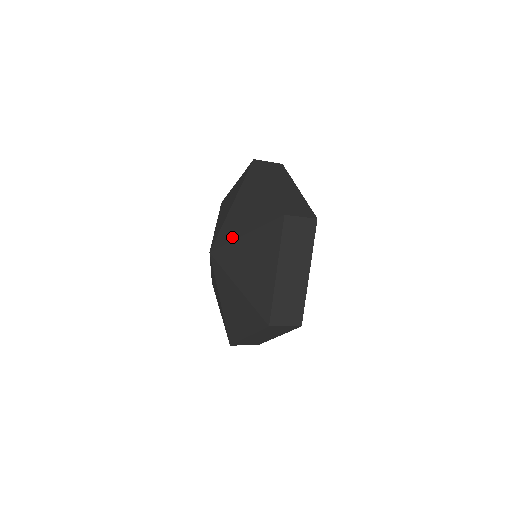
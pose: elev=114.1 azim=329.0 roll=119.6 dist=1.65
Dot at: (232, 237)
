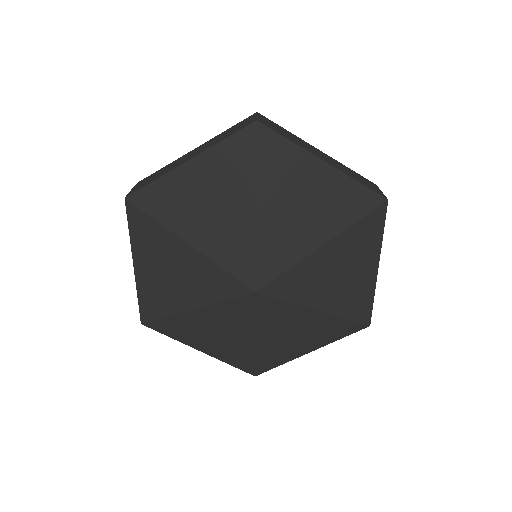
Dot at: (298, 255)
